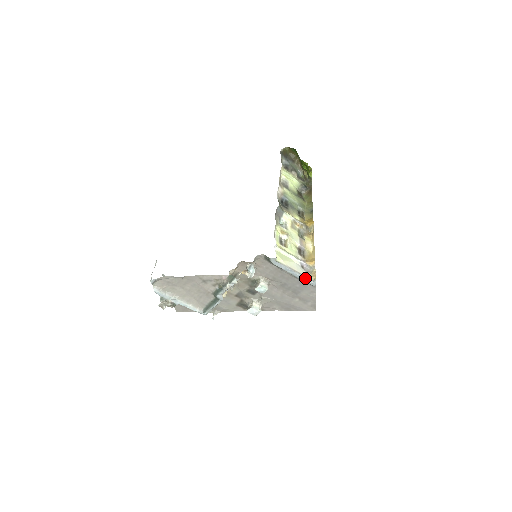
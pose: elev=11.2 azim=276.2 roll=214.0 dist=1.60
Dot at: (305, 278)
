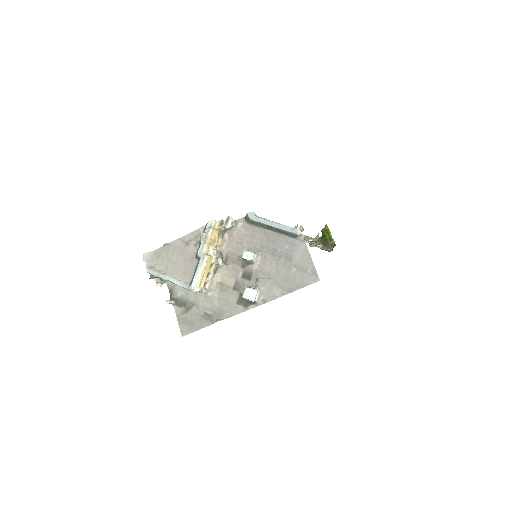
Dot at: (287, 227)
